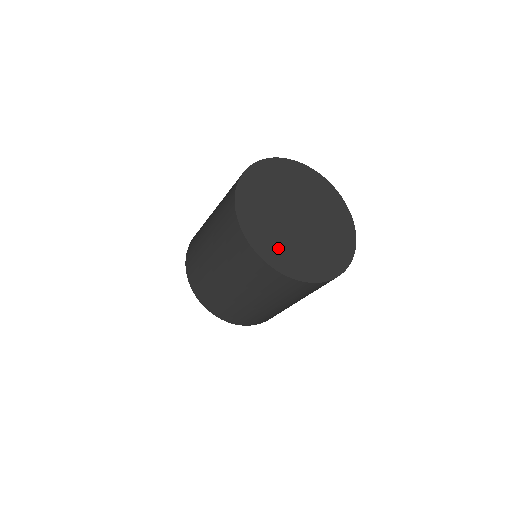
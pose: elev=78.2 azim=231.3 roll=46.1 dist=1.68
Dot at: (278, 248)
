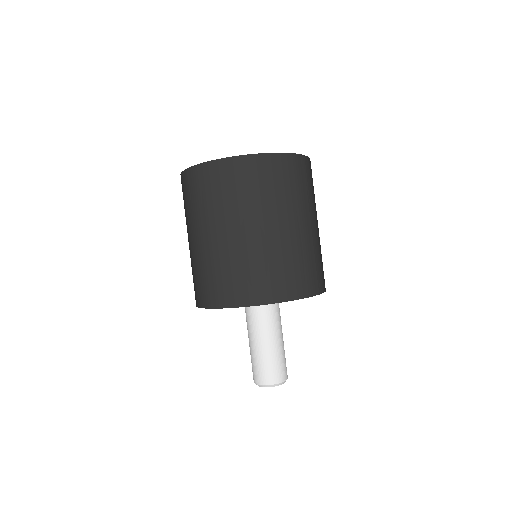
Dot at: occluded
